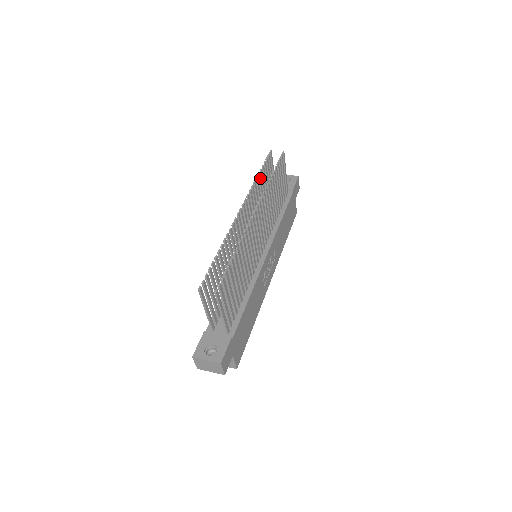
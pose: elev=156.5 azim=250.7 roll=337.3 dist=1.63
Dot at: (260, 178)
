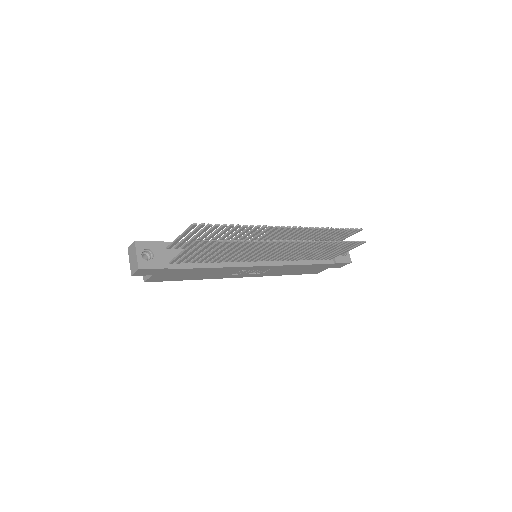
Dot at: (330, 231)
